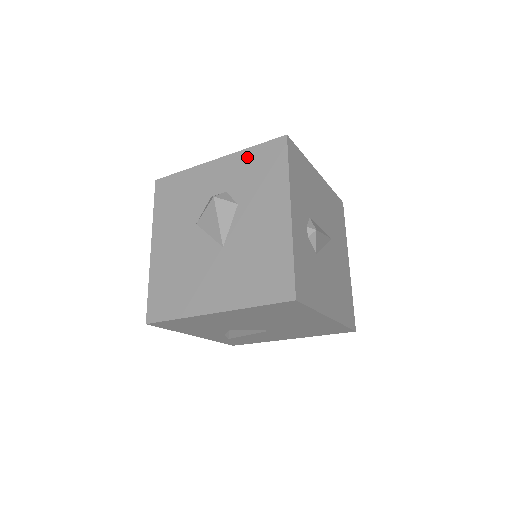
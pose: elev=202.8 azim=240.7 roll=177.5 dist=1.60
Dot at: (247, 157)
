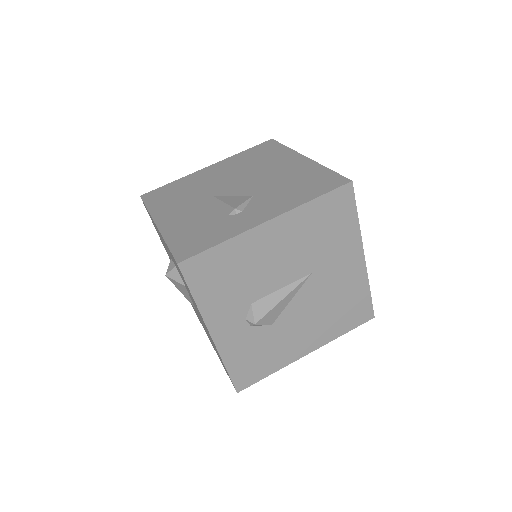
Dot at: (169, 251)
